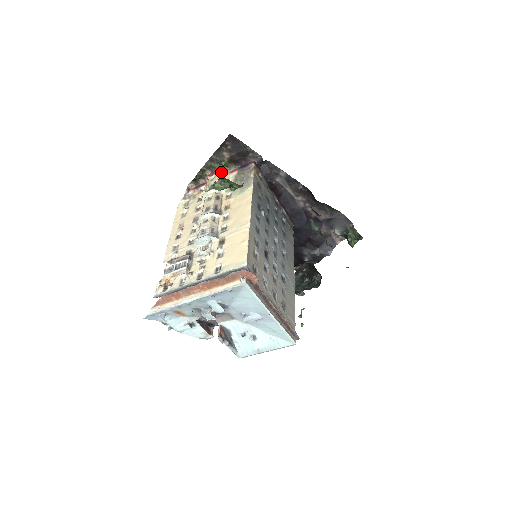
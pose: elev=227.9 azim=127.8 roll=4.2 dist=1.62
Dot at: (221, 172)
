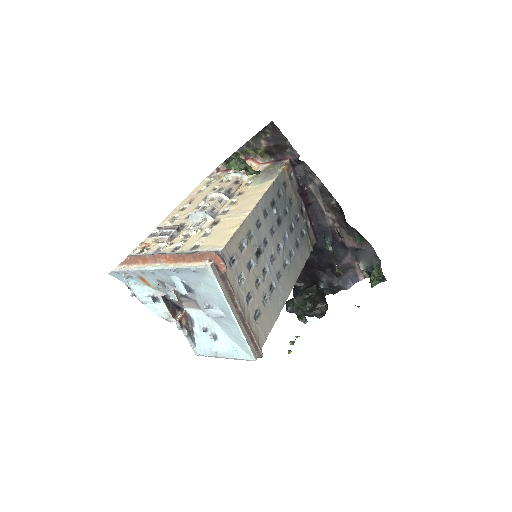
Dot at: (254, 160)
